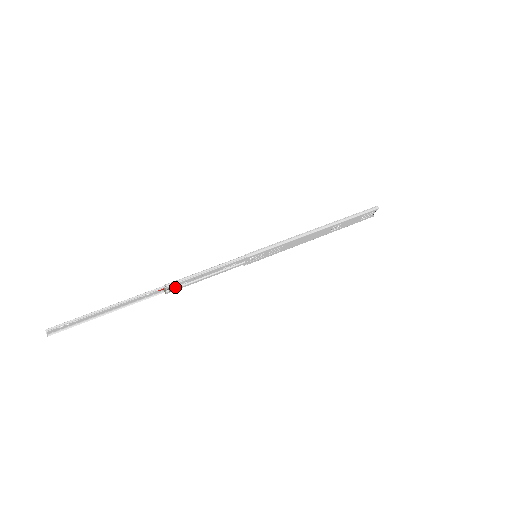
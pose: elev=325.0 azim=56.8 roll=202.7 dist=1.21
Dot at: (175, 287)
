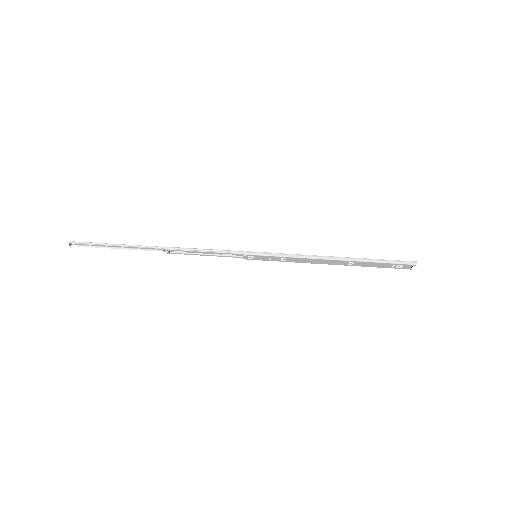
Dot at: (174, 251)
